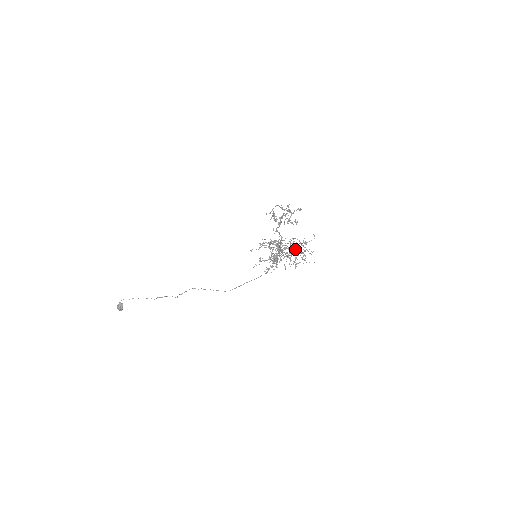
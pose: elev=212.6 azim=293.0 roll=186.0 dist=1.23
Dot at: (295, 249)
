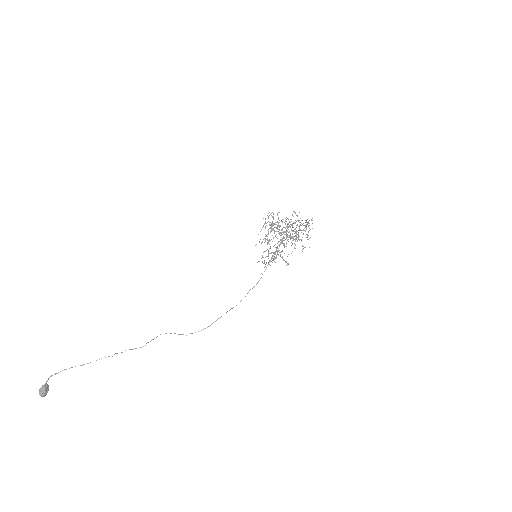
Dot at: (300, 230)
